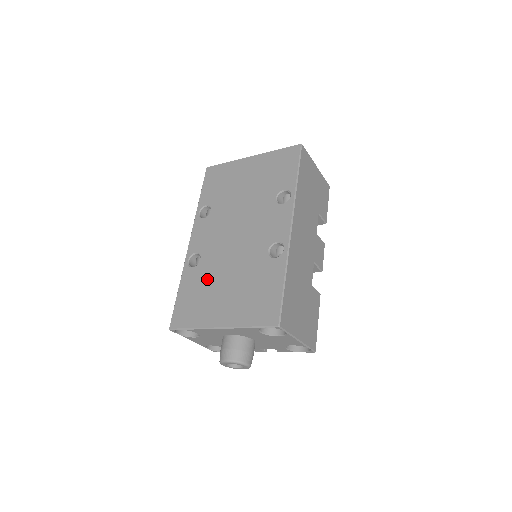
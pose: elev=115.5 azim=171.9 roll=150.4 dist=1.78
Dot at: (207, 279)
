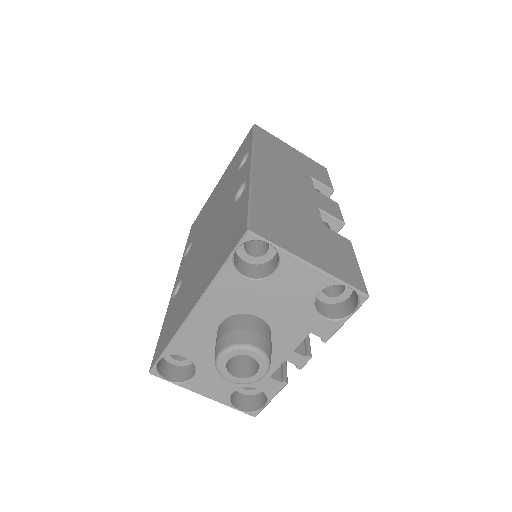
Dot at: (185, 288)
